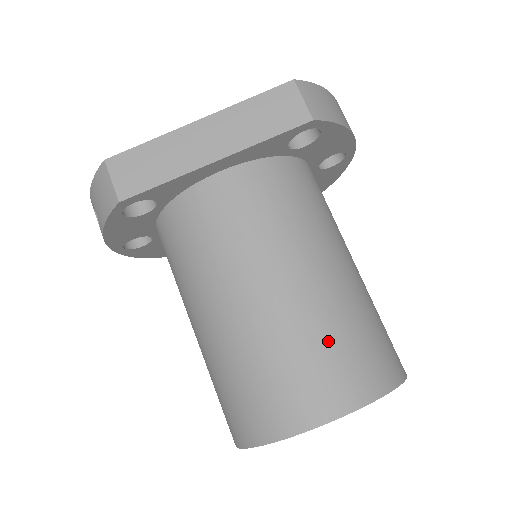
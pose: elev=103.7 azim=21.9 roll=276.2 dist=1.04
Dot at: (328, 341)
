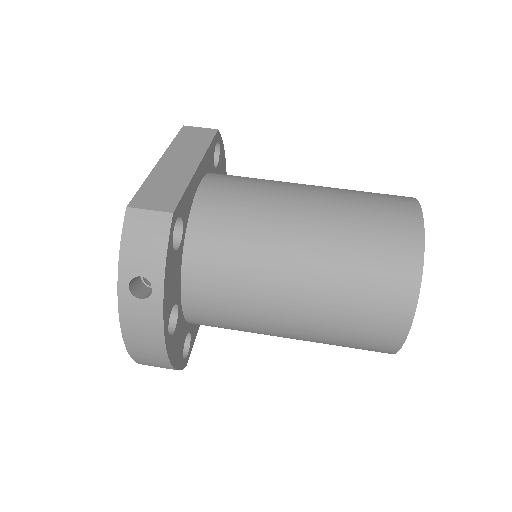
Dot at: (363, 193)
